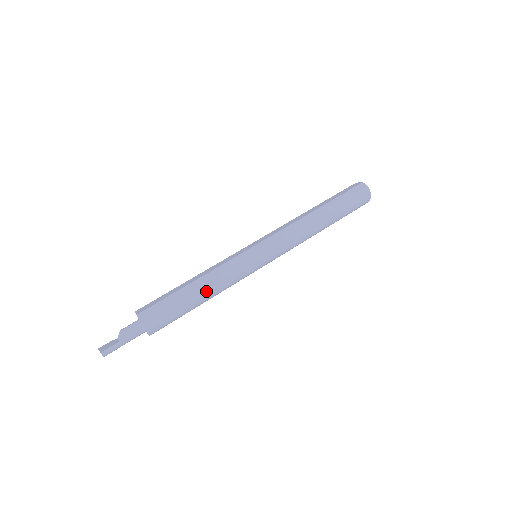
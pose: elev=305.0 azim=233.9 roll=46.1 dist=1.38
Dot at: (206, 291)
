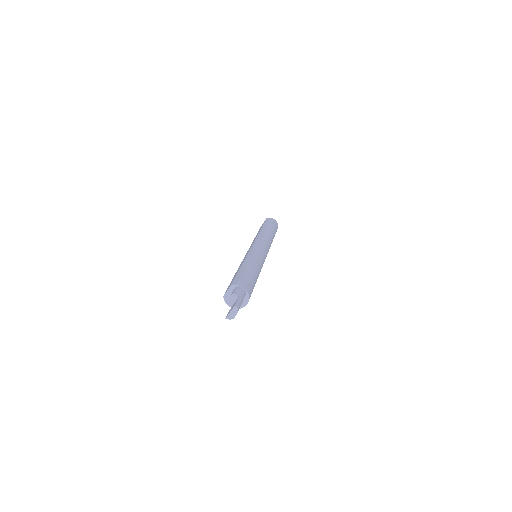
Dot at: (254, 267)
